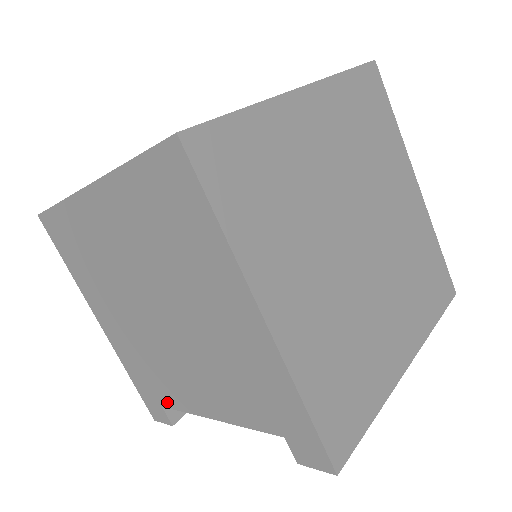
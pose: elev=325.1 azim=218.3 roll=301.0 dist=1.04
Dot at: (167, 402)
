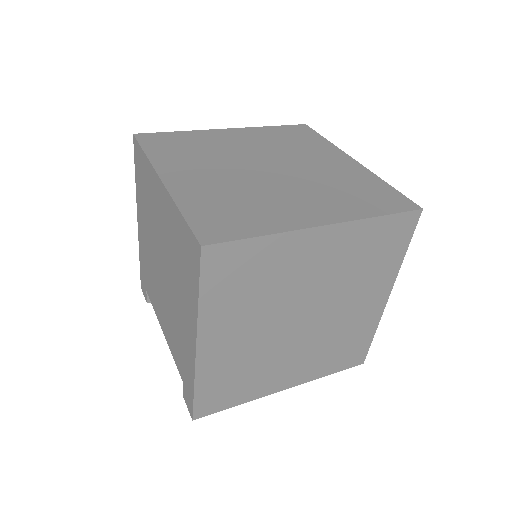
Dot at: (149, 294)
